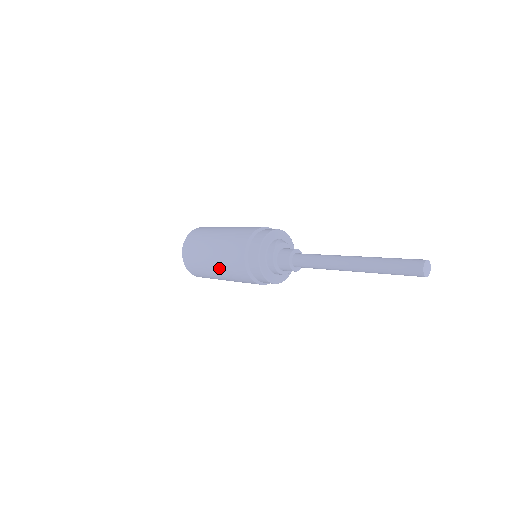
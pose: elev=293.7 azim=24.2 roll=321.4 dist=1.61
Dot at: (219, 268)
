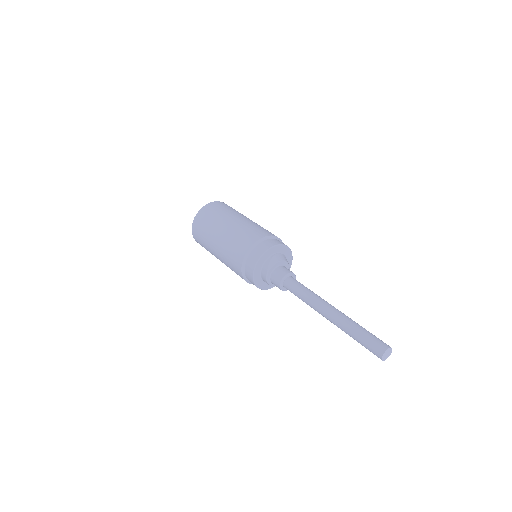
Dot at: occluded
